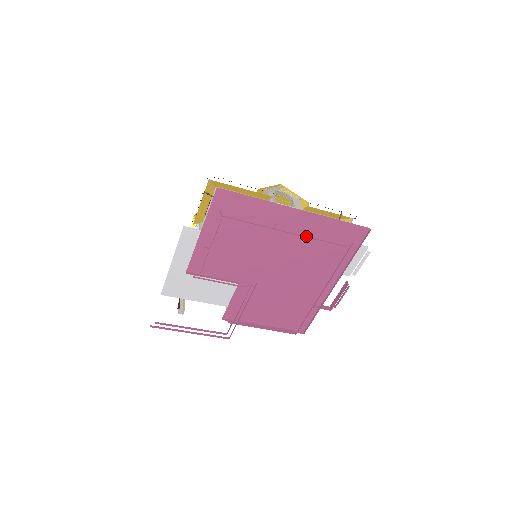
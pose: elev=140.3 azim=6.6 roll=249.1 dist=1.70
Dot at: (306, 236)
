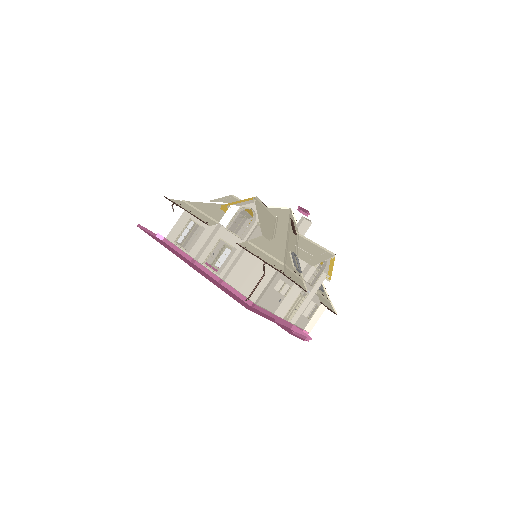
Dot at: occluded
